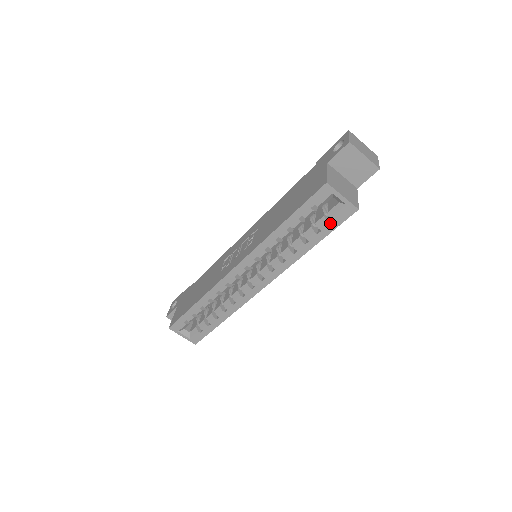
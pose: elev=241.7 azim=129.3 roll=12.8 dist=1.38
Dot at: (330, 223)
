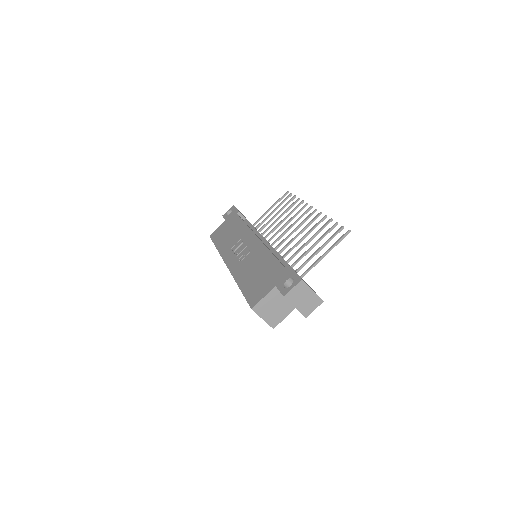
Dot at: occluded
